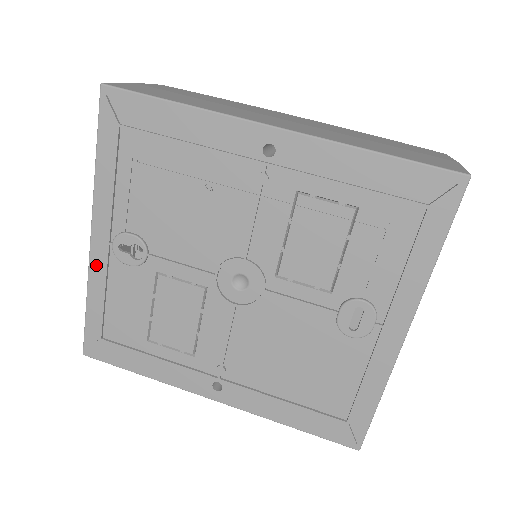
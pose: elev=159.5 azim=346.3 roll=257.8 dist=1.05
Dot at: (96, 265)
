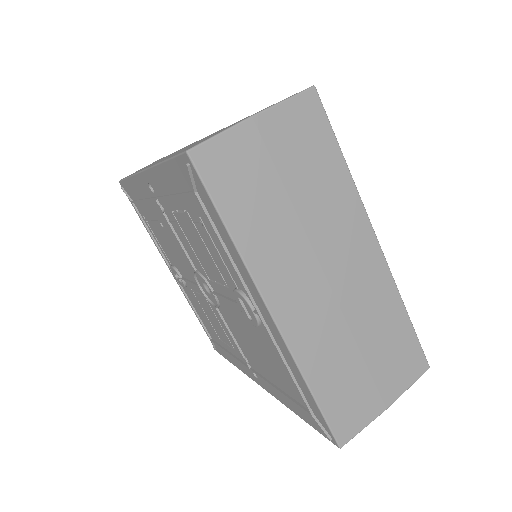
Dot at: occluded
